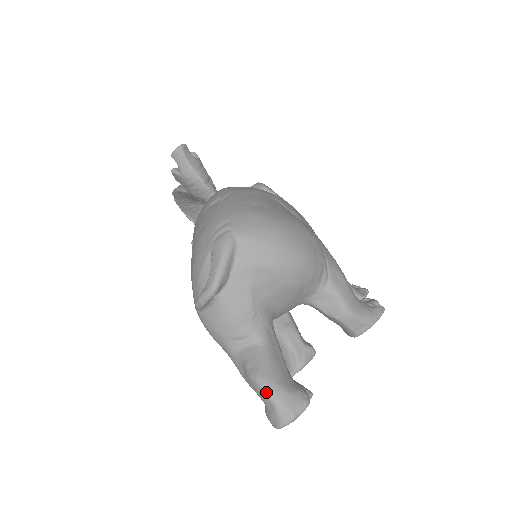
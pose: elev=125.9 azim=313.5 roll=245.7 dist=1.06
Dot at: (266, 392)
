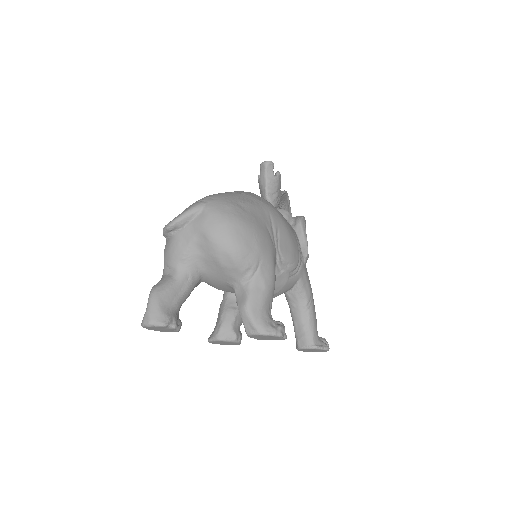
Dot at: (149, 299)
